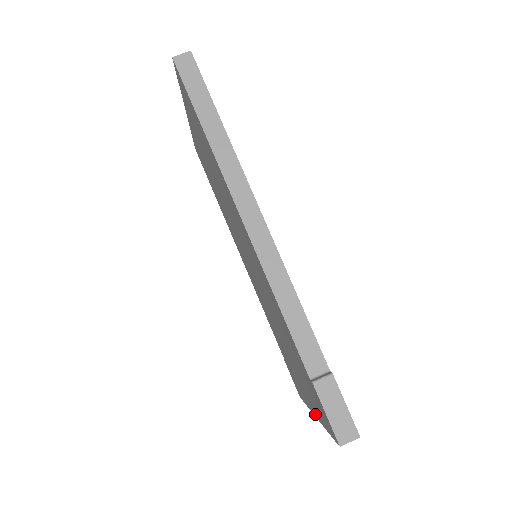
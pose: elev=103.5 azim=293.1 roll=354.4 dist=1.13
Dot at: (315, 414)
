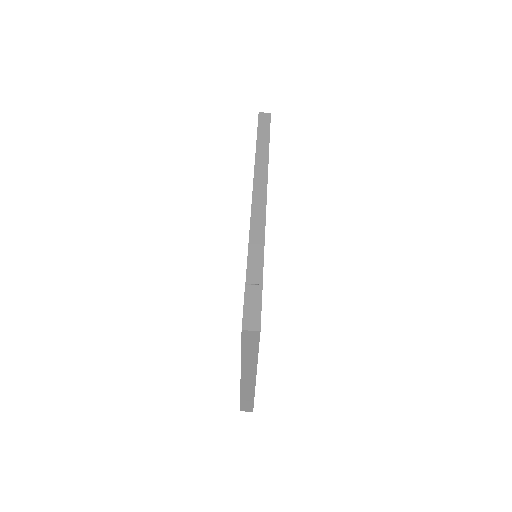
Dot at: occluded
